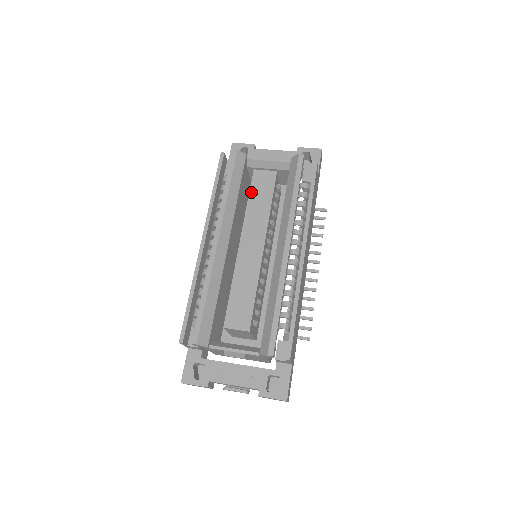
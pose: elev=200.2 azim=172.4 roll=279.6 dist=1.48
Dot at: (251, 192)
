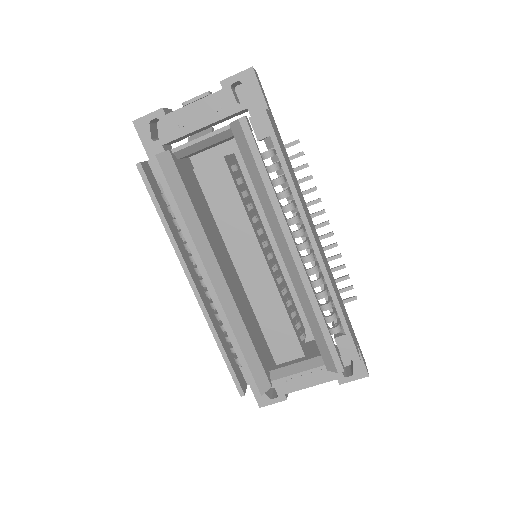
Dot at: (209, 202)
